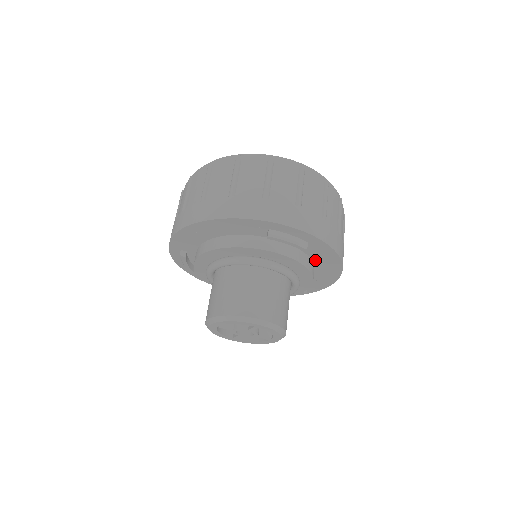
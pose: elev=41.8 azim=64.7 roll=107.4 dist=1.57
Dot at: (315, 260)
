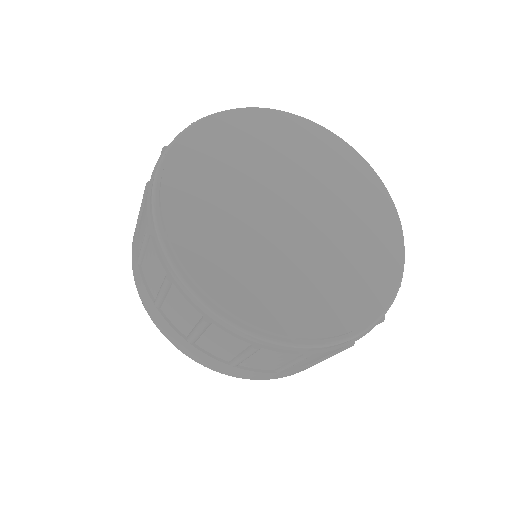
Dot at: occluded
